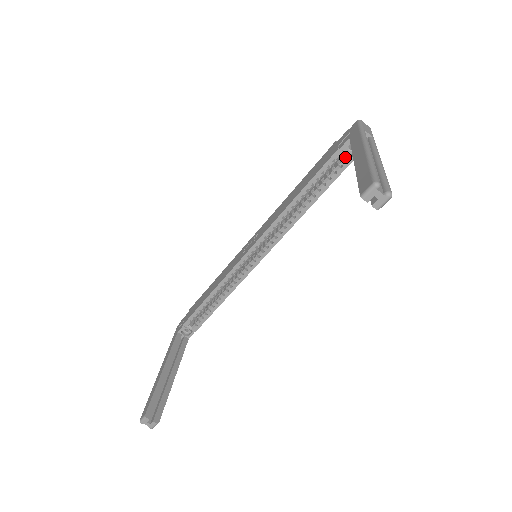
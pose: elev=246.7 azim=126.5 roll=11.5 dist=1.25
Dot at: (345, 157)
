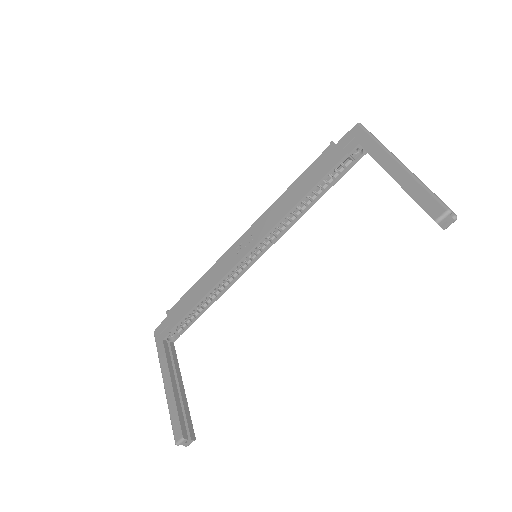
Dot at: (350, 160)
